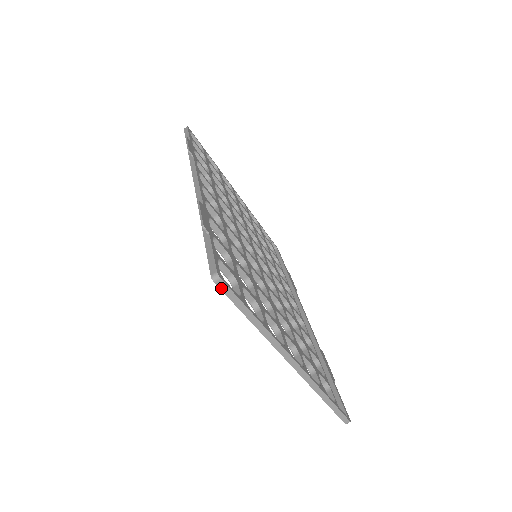
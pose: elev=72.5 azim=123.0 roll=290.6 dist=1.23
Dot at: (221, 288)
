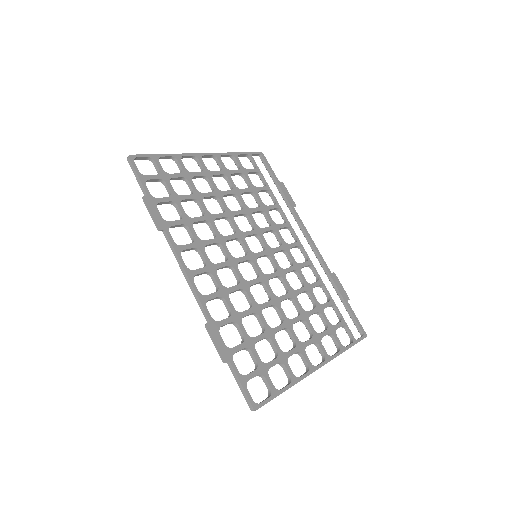
Dot at: occluded
